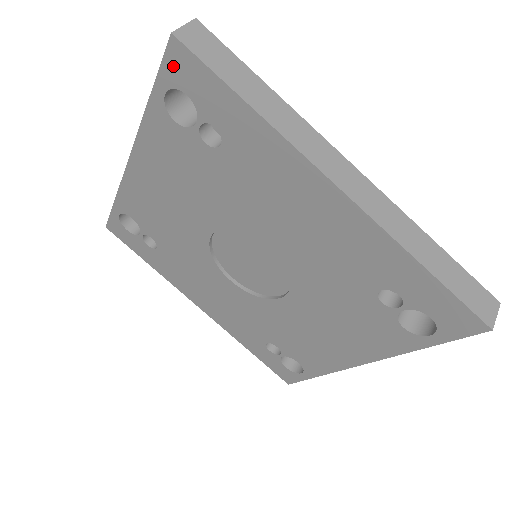
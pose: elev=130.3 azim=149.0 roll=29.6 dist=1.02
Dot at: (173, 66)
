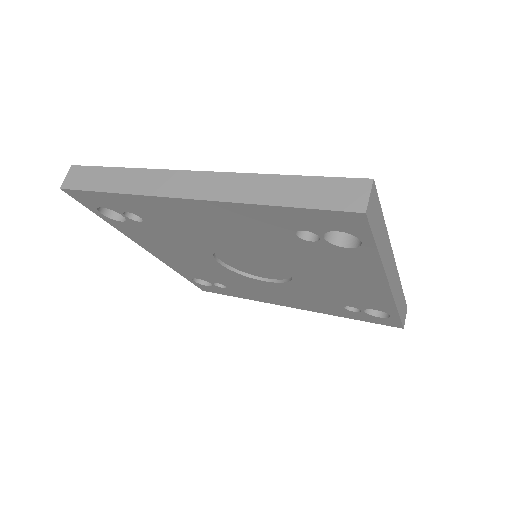
Dot at: (82, 200)
